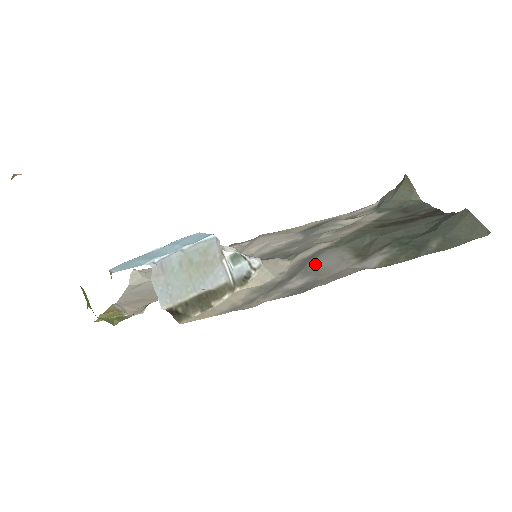
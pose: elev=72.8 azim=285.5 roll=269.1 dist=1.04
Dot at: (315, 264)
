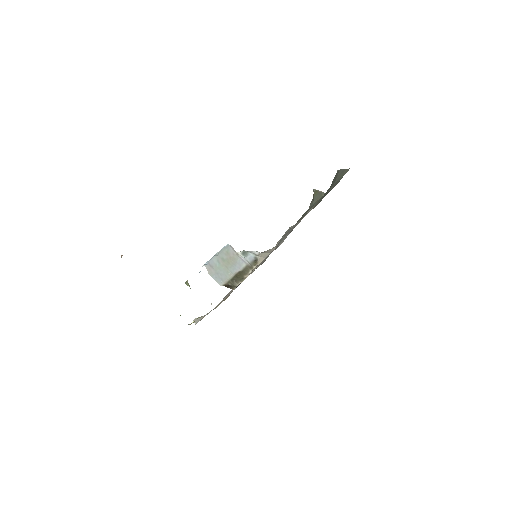
Dot at: (285, 235)
